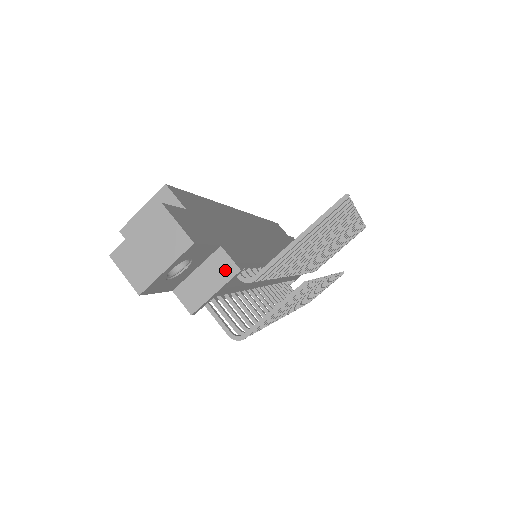
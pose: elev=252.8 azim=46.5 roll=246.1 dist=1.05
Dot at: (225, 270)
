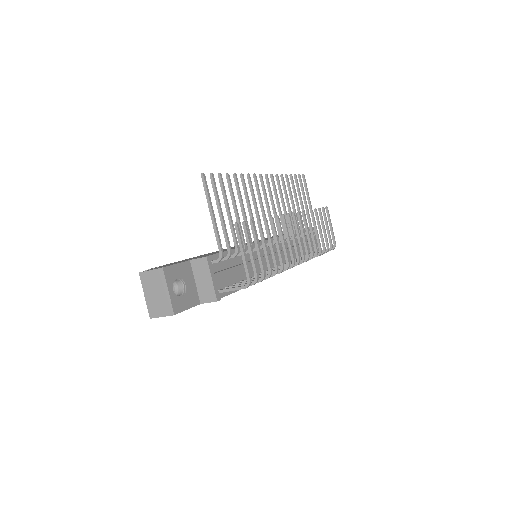
Dot at: (203, 266)
